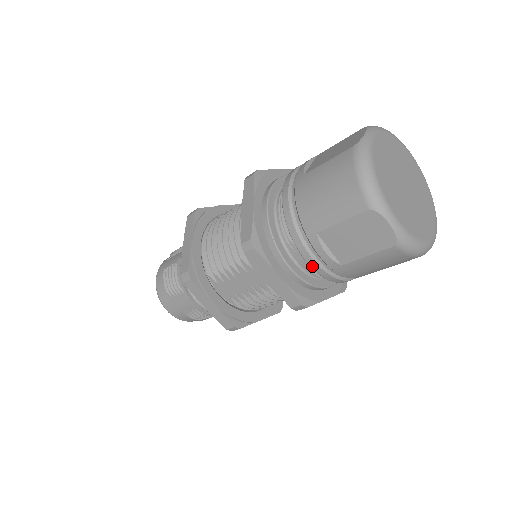
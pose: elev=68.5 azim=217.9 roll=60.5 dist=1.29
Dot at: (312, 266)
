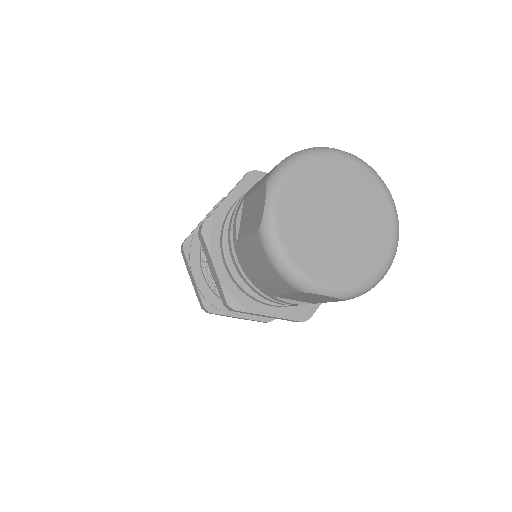
Dot at: (290, 305)
